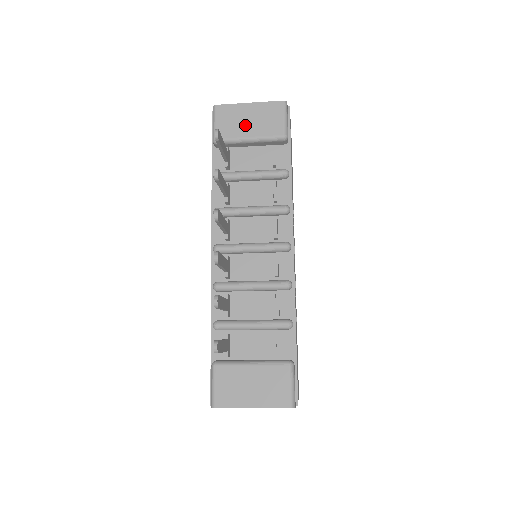
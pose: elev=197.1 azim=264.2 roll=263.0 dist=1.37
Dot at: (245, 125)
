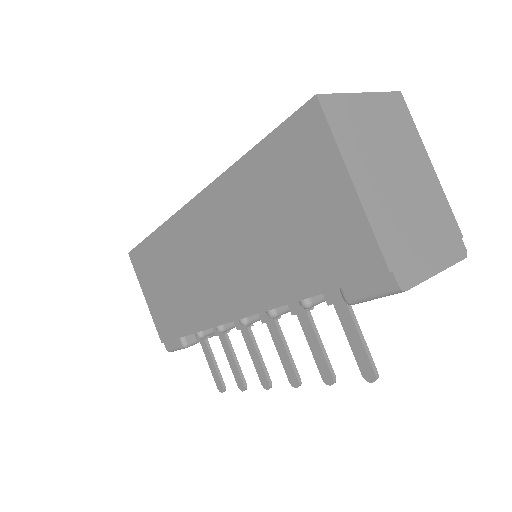
Dot at: occluded
